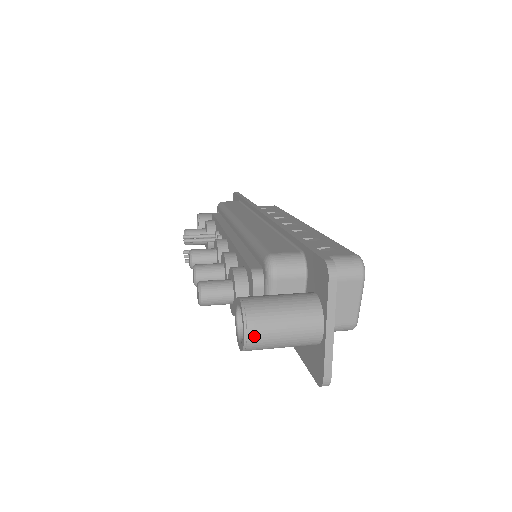
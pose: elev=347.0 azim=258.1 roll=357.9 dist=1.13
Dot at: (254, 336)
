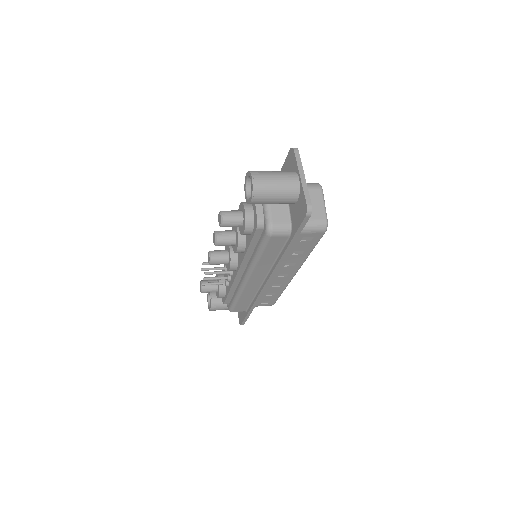
Dot at: (258, 179)
